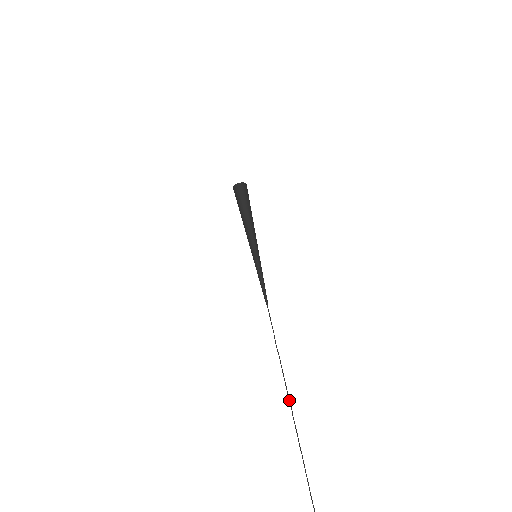
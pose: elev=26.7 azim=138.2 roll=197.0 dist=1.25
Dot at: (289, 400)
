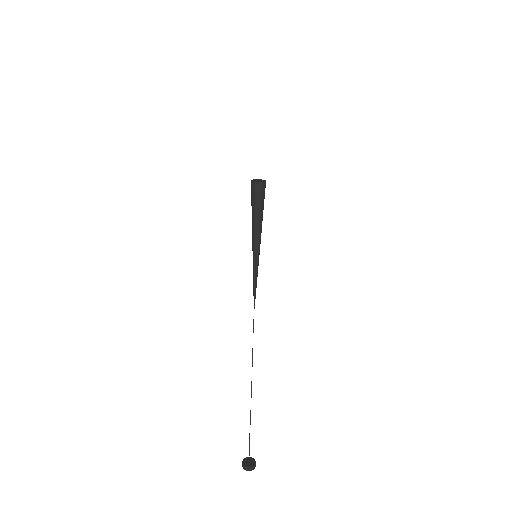
Dot at: occluded
